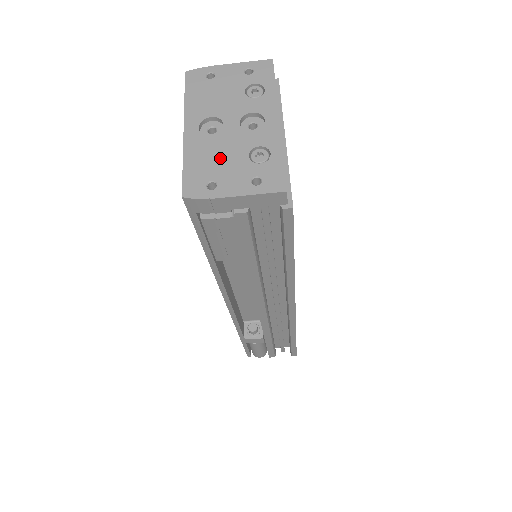
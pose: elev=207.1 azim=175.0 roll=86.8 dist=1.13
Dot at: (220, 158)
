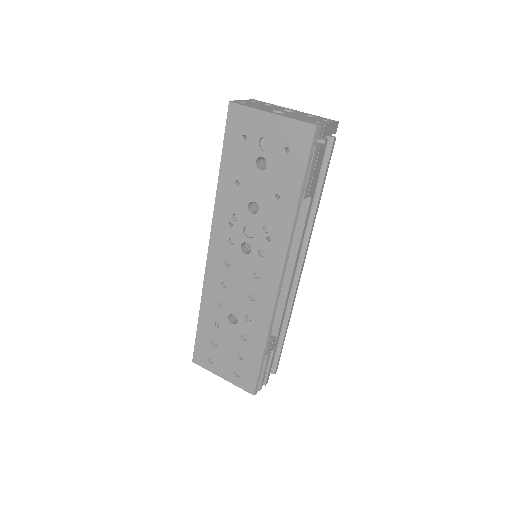
Dot at: (302, 117)
